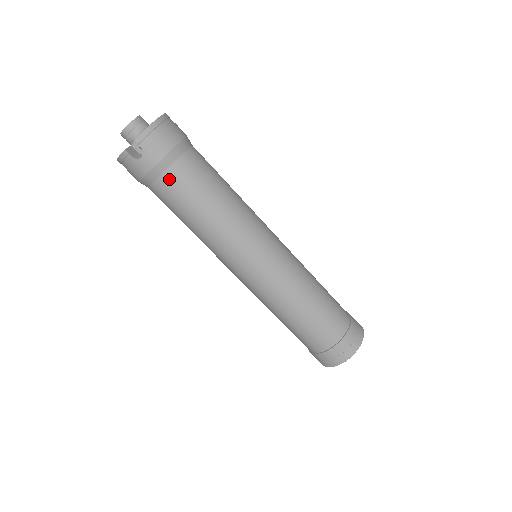
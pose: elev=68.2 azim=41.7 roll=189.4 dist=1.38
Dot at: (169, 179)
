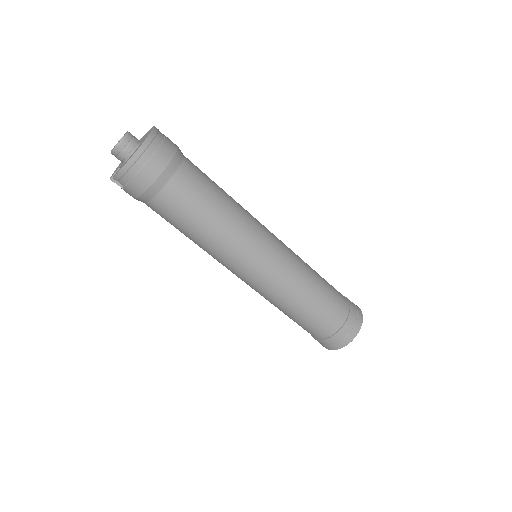
Dot at: (153, 208)
